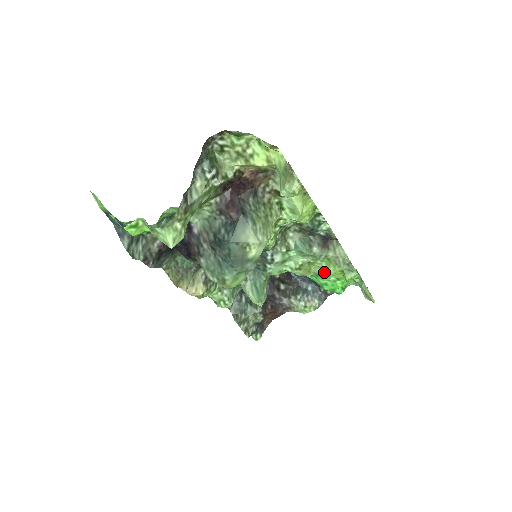
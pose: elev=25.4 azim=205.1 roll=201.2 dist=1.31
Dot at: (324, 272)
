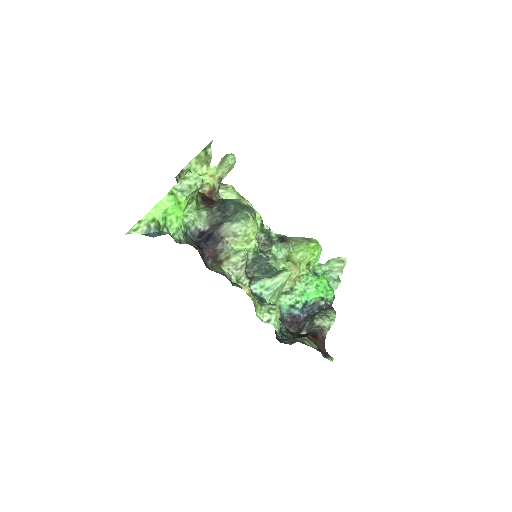
Dot at: (301, 254)
